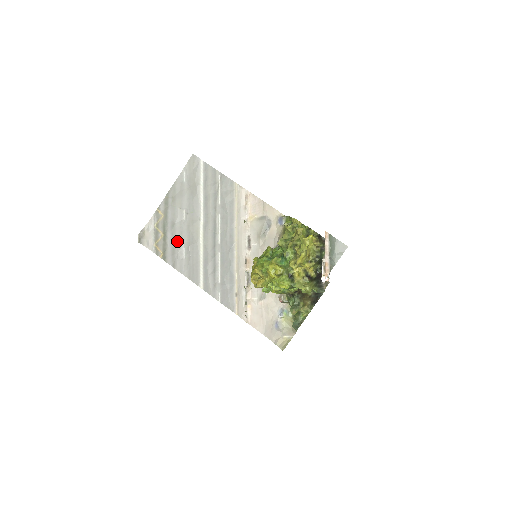
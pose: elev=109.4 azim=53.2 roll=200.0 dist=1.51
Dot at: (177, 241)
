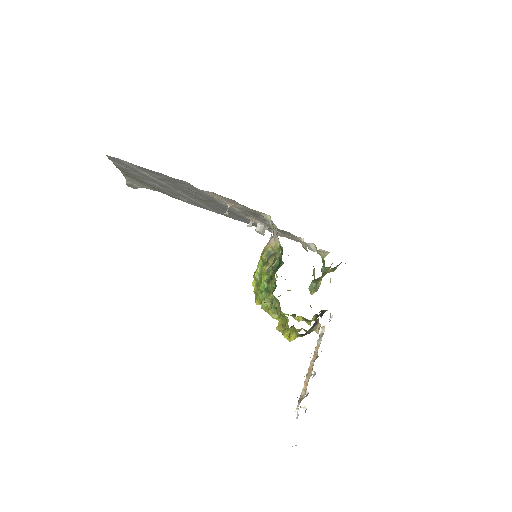
Dot at: (169, 193)
